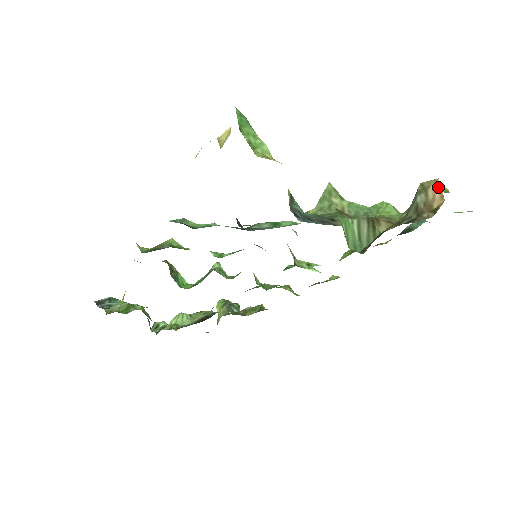
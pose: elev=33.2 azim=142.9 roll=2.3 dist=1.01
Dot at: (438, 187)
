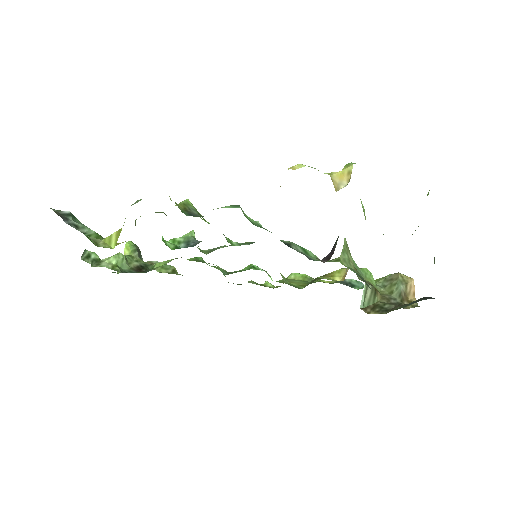
Dot at: (413, 286)
